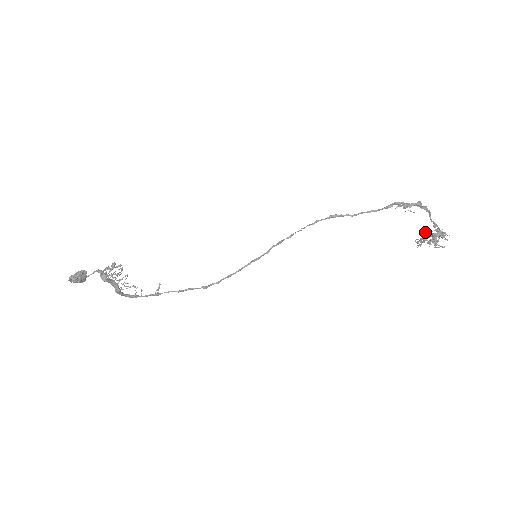
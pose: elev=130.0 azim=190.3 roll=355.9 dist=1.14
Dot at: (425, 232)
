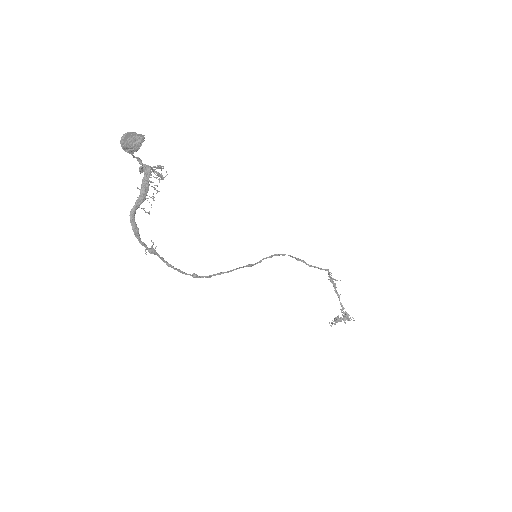
Dot at: occluded
